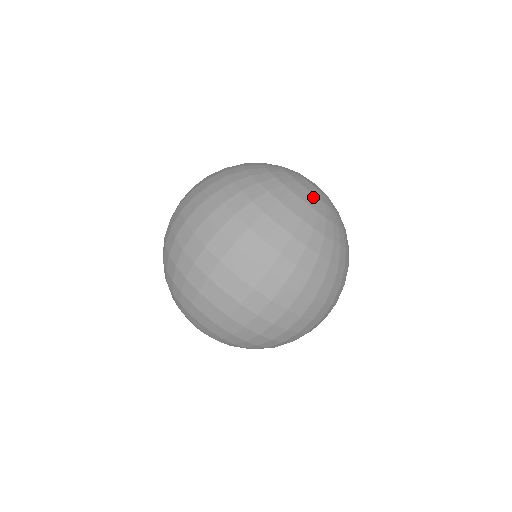
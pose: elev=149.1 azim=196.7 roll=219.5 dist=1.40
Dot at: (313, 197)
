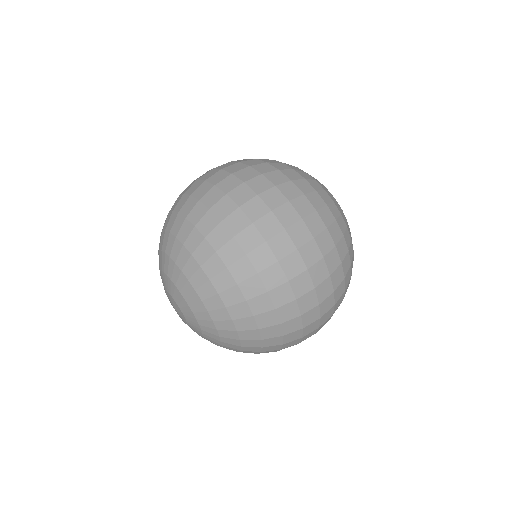
Dot at: occluded
